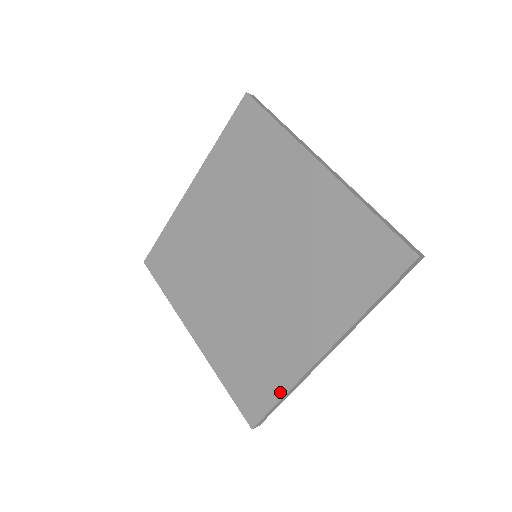
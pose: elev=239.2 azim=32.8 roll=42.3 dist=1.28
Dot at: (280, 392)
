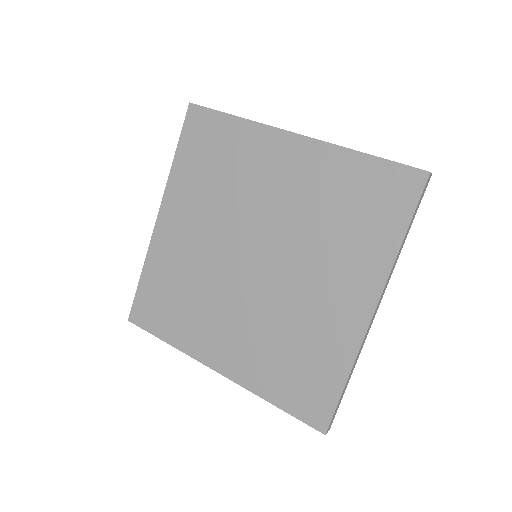
Dot at: (342, 377)
